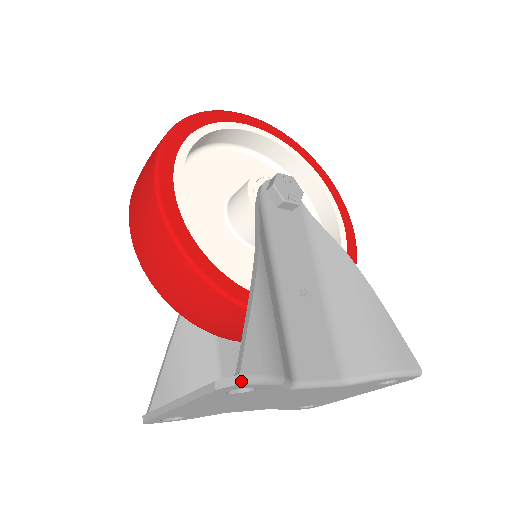
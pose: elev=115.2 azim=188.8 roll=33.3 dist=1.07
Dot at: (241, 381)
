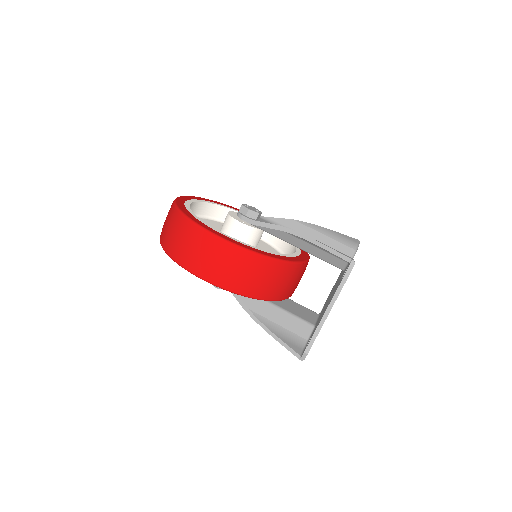
Dot at: (354, 262)
